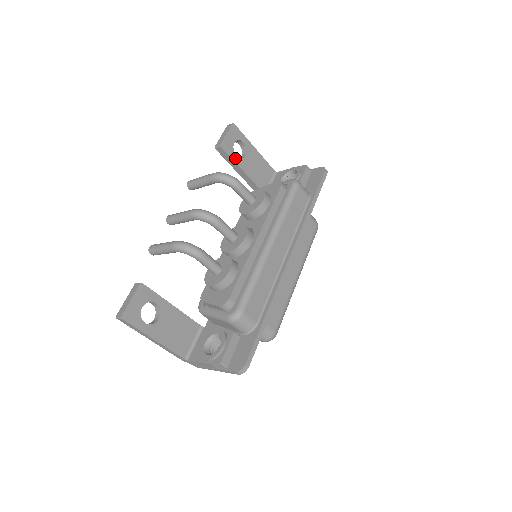
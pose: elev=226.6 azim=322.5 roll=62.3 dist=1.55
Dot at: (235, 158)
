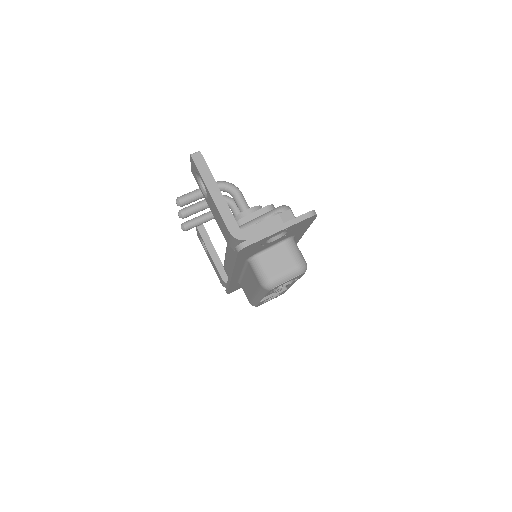
Dot at: (210, 240)
